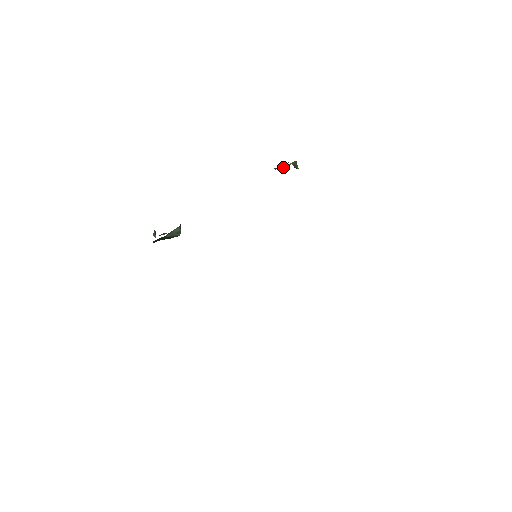
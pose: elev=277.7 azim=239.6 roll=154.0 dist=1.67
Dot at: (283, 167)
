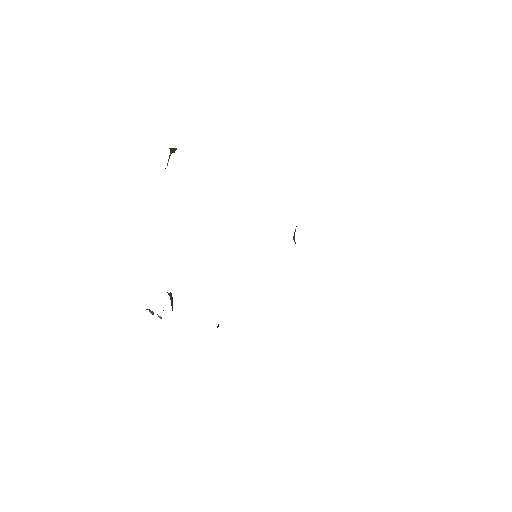
Dot at: (167, 164)
